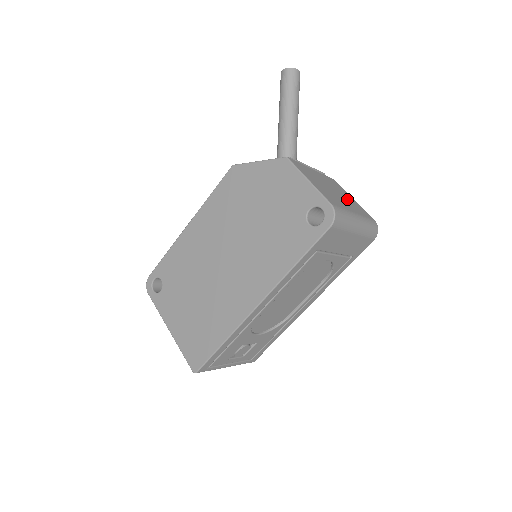
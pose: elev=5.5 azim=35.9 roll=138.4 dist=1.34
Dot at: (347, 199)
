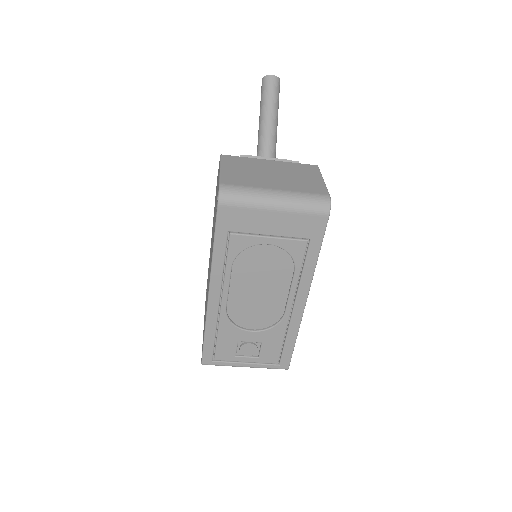
Dot at: (294, 179)
